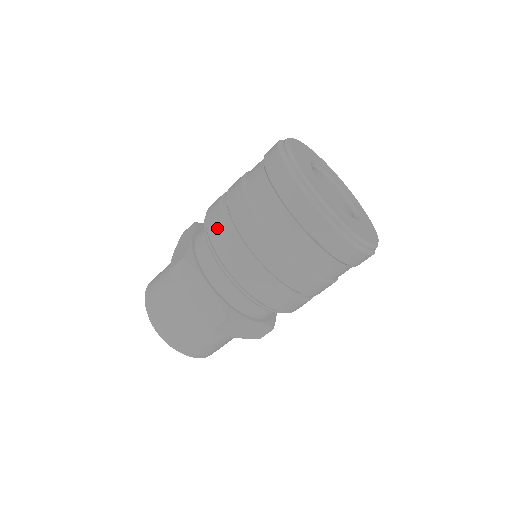
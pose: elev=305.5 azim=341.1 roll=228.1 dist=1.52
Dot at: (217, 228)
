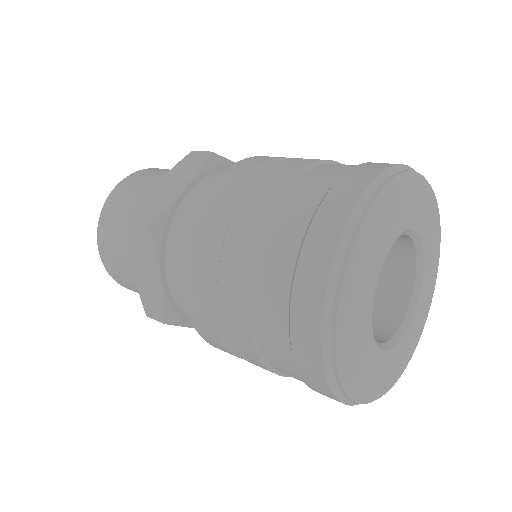
Dot at: (264, 157)
